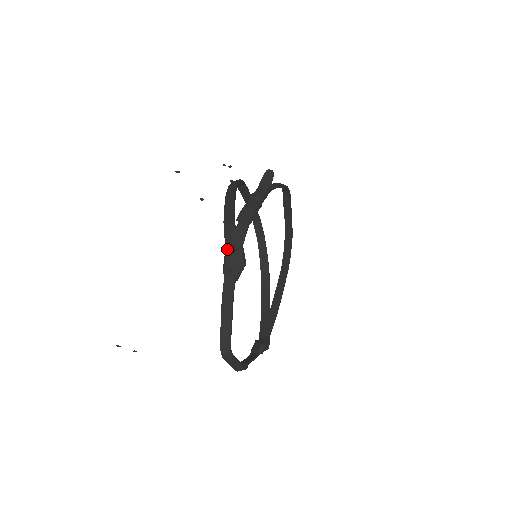
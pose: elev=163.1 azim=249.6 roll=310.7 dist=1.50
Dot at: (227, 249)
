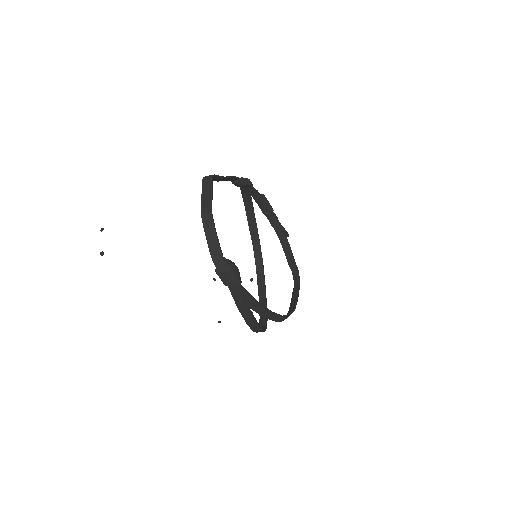
Dot at: (241, 187)
